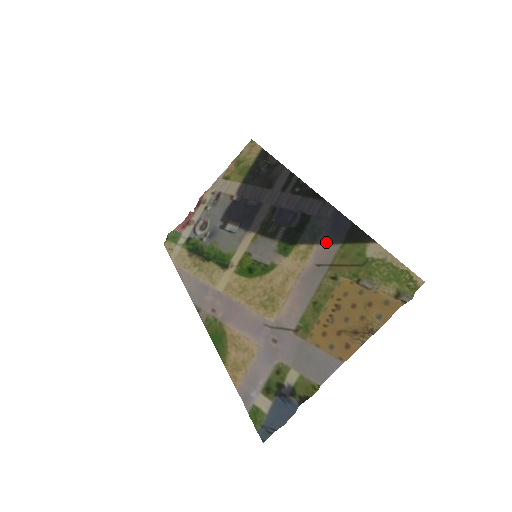
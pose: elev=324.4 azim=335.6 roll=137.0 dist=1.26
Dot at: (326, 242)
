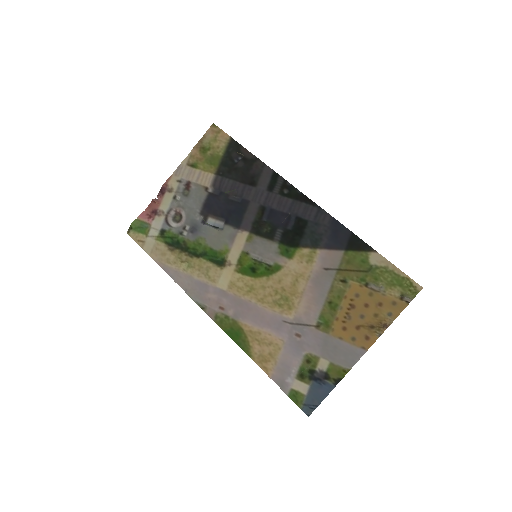
Dot at: (328, 248)
